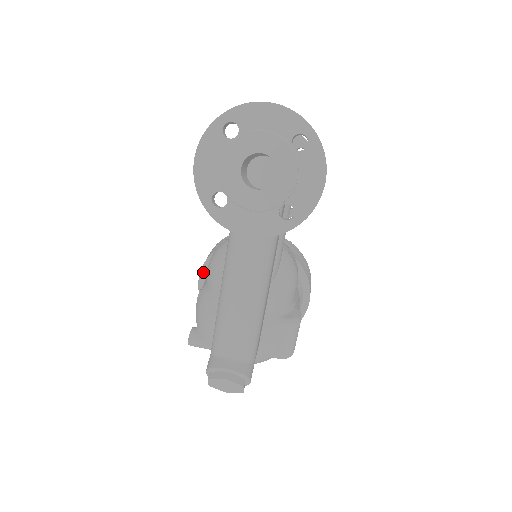
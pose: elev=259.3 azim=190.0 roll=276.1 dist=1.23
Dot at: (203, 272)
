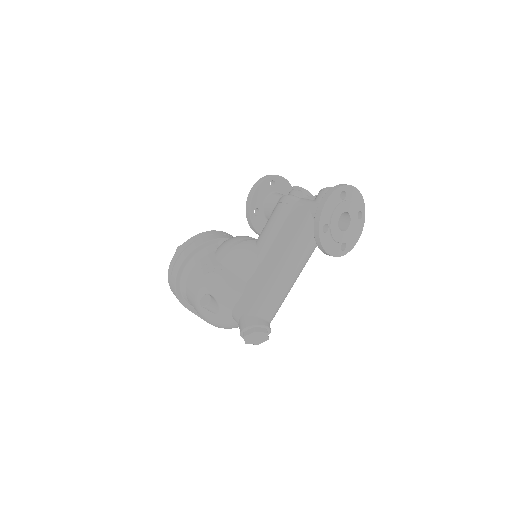
Dot at: (193, 252)
